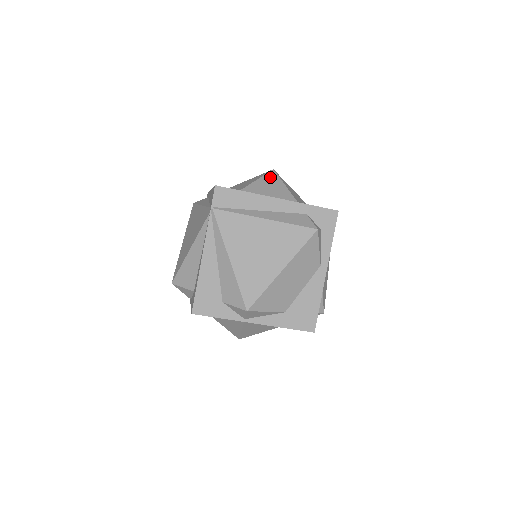
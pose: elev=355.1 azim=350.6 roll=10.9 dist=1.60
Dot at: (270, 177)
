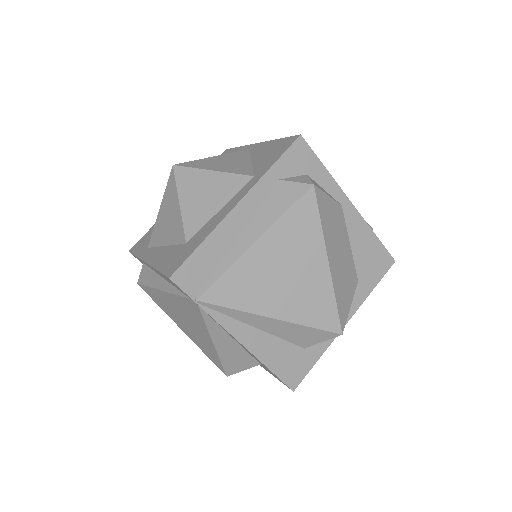
Dot at: (184, 180)
